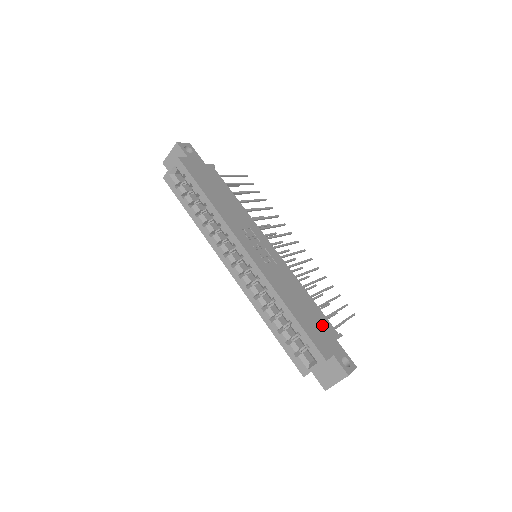
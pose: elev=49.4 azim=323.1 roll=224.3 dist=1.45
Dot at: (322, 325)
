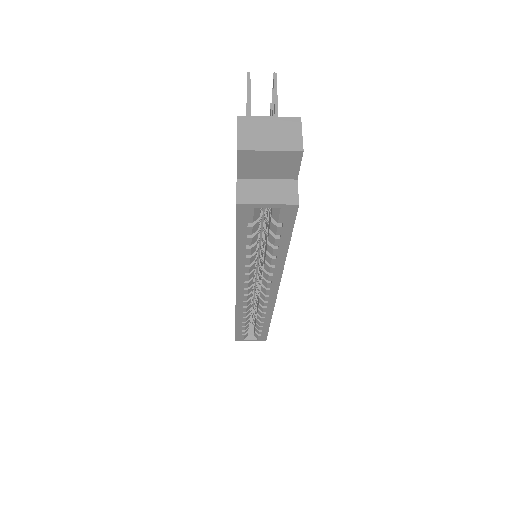
Dot at: occluded
